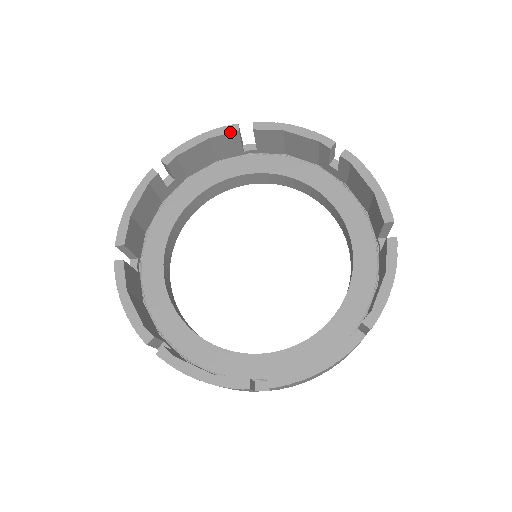
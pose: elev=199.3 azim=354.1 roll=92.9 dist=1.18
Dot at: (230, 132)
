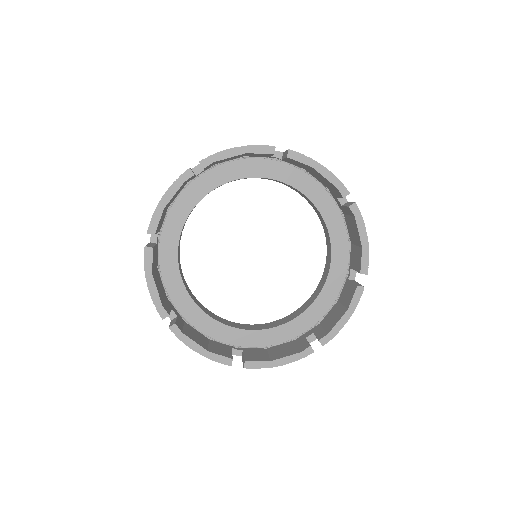
Dot at: (266, 153)
